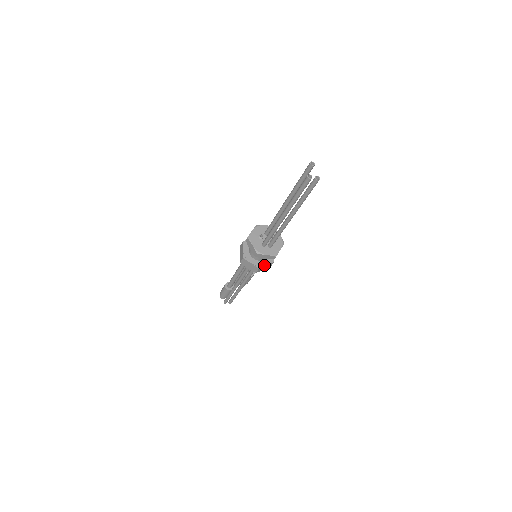
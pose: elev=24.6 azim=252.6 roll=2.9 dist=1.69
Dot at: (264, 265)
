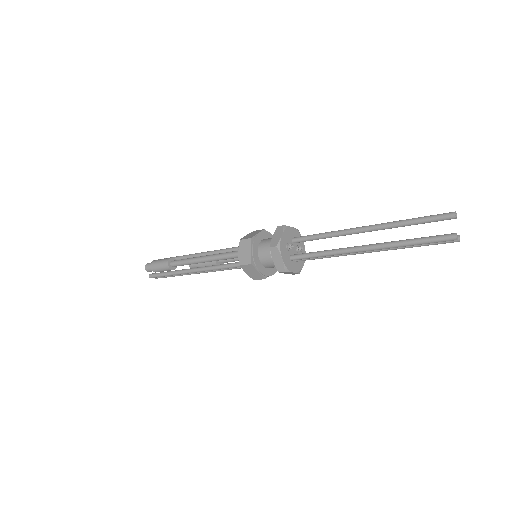
Dot at: (271, 274)
